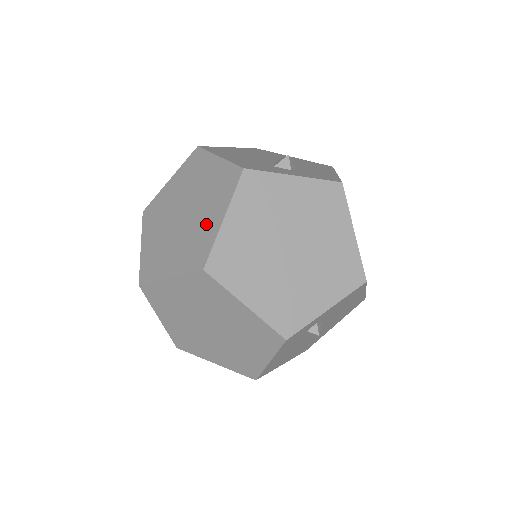
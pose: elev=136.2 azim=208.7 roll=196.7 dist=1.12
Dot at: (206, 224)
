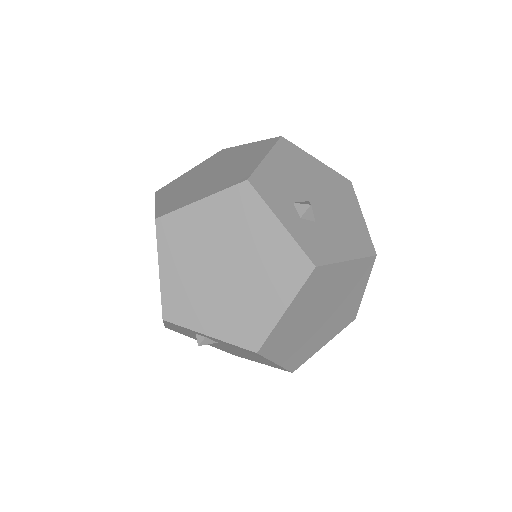
Dot at: (197, 193)
